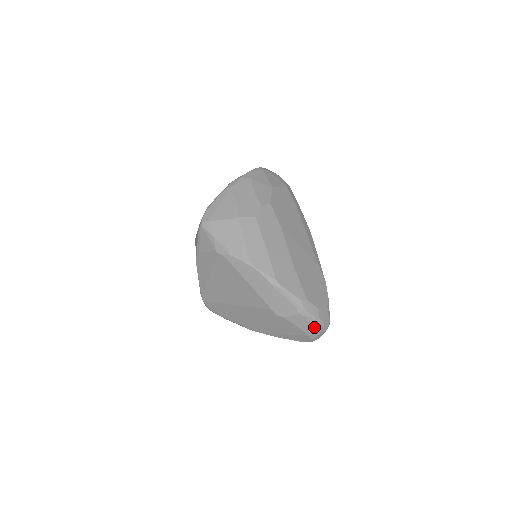
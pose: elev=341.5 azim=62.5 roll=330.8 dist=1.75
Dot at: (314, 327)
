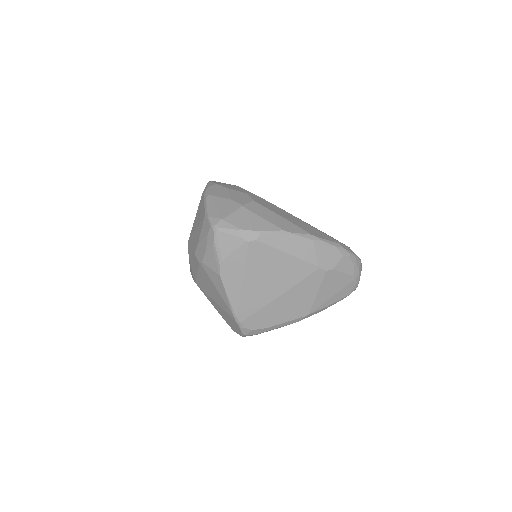
Dot at: (357, 265)
